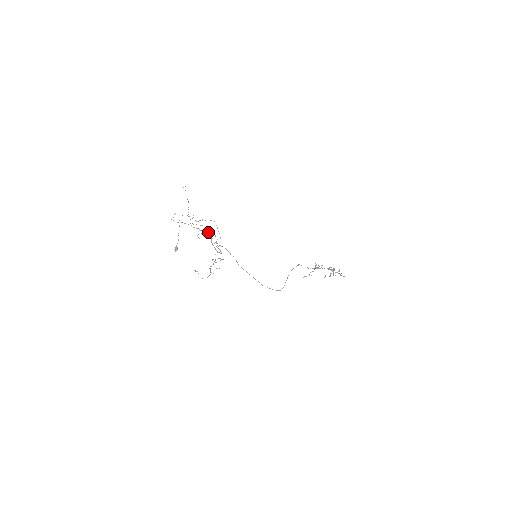
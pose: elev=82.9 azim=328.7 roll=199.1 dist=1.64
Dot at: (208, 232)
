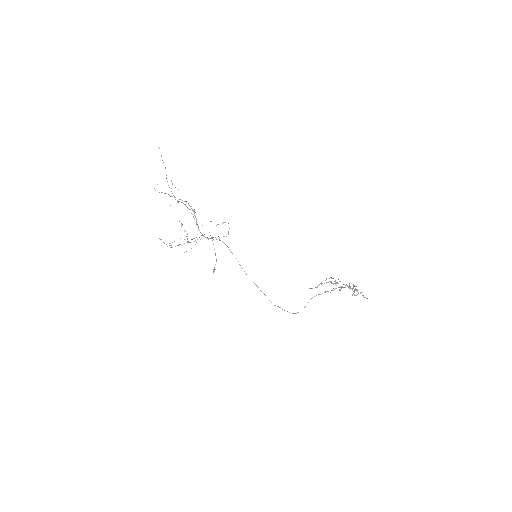
Dot at: (185, 204)
